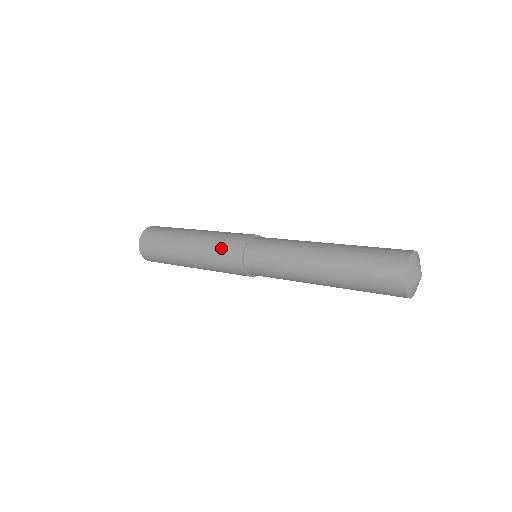
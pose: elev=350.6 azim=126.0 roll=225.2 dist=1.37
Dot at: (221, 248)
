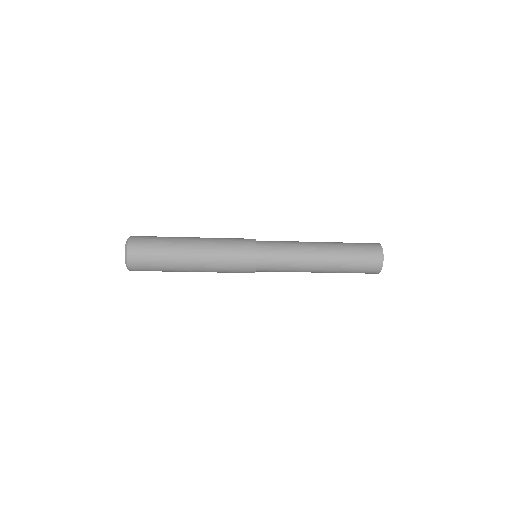
Dot at: (233, 238)
